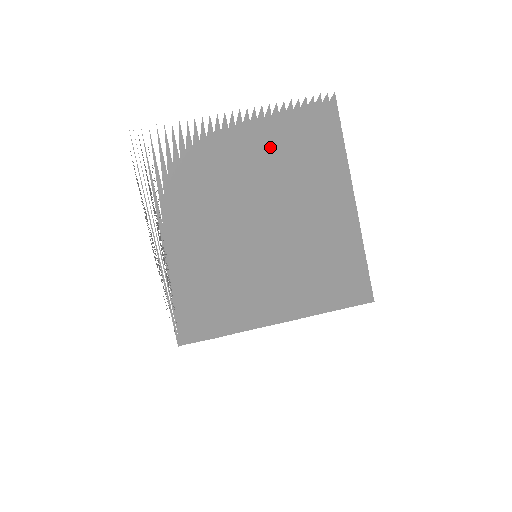
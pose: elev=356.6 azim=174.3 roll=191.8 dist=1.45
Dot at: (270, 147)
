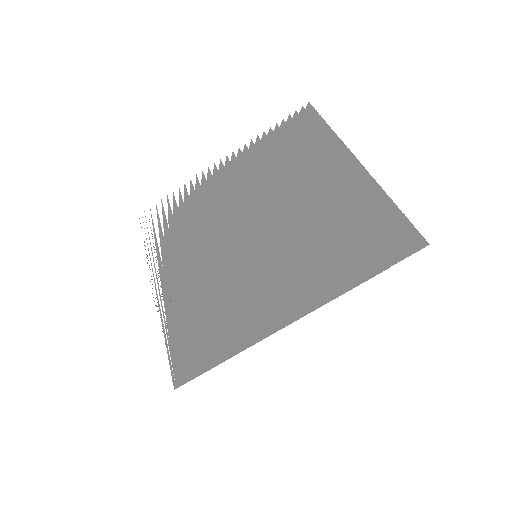
Dot at: (257, 164)
